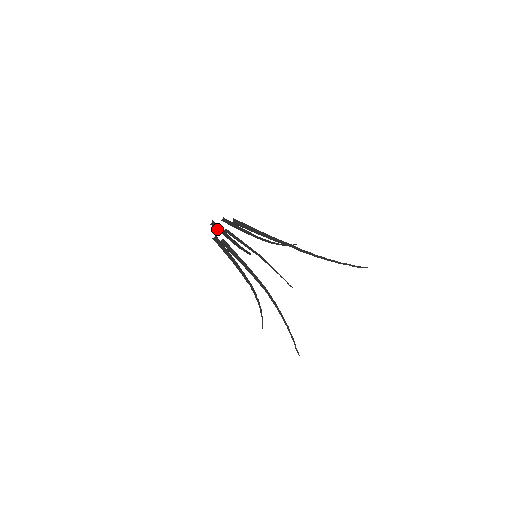
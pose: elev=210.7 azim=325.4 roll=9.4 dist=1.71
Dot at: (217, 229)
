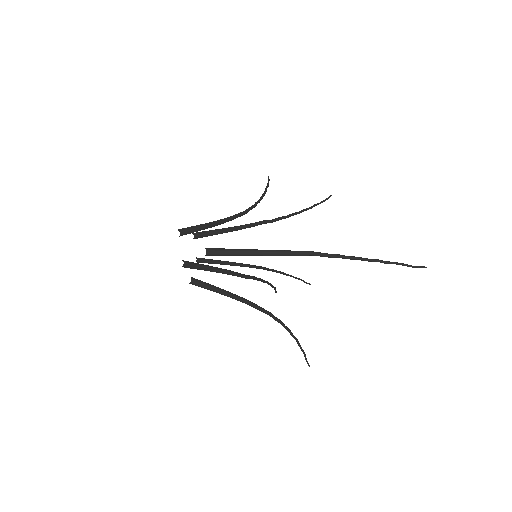
Dot at: (192, 232)
